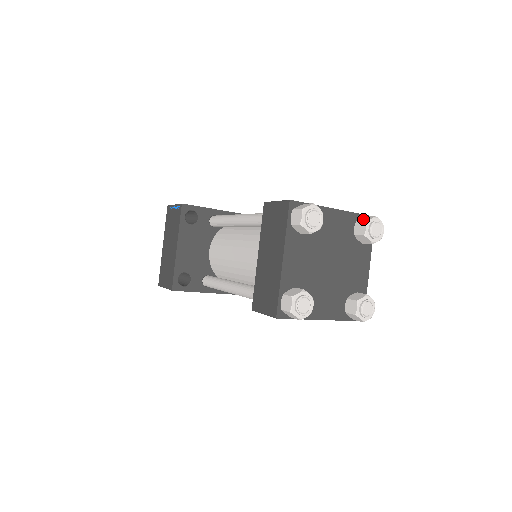
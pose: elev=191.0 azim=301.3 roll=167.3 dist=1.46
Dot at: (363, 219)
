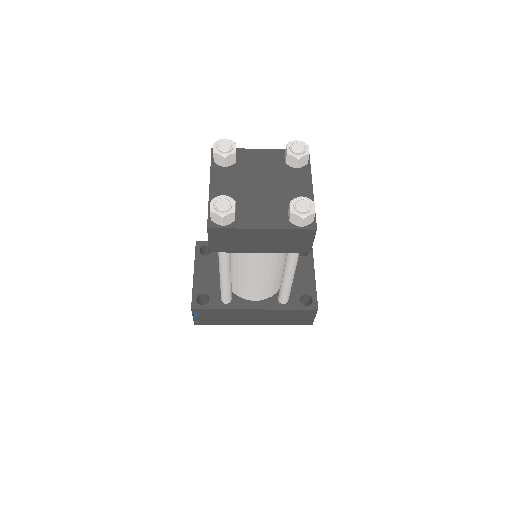
Dot at: occluded
